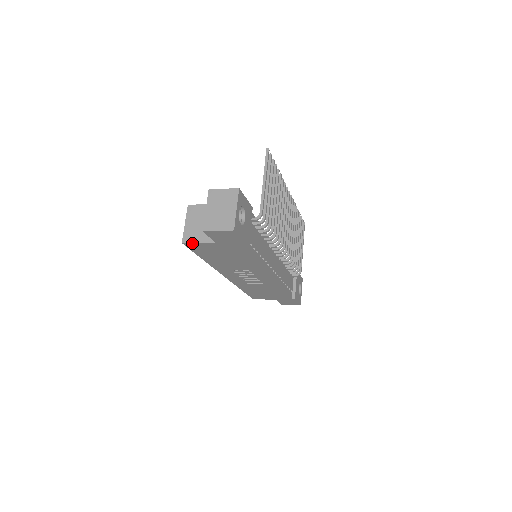
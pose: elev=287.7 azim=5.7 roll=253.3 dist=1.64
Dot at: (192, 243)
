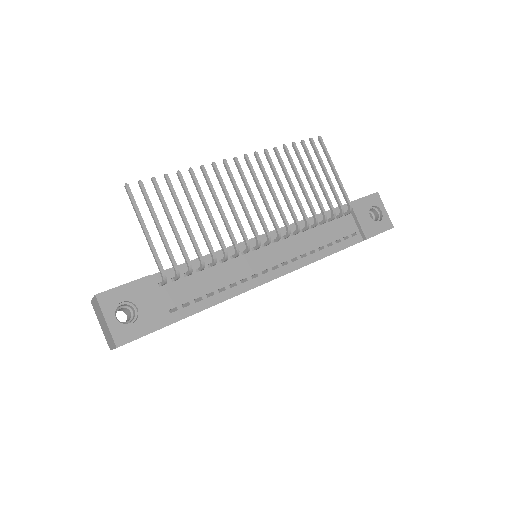
Dot at: occluded
